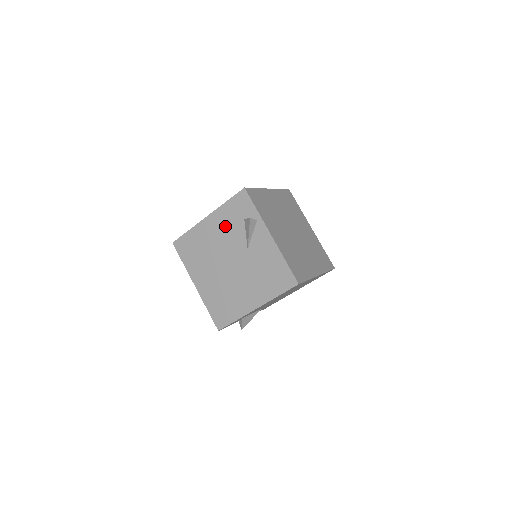
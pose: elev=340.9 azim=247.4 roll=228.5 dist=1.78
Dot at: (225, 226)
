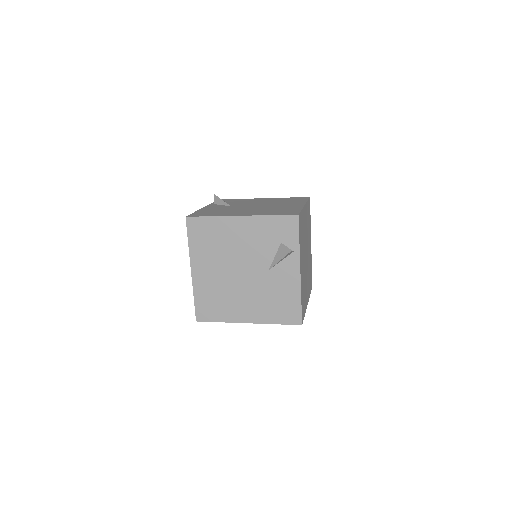
Dot at: (257, 237)
